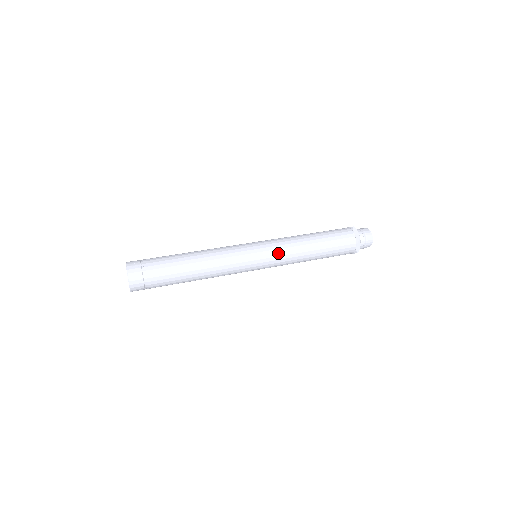
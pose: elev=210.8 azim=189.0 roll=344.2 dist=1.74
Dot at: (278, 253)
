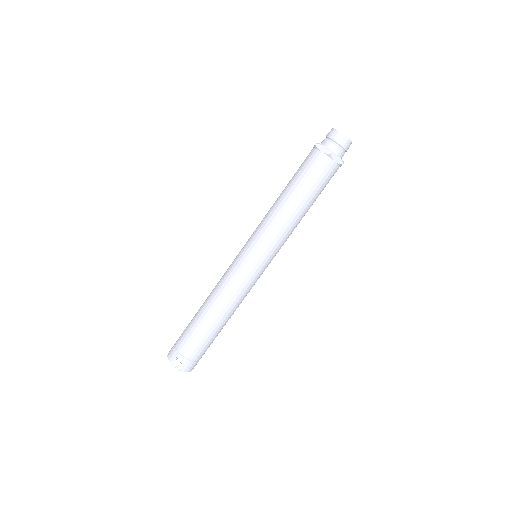
Dot at: (279, 248)
